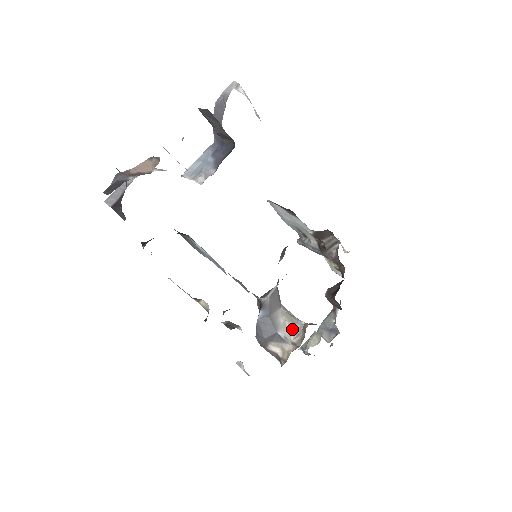
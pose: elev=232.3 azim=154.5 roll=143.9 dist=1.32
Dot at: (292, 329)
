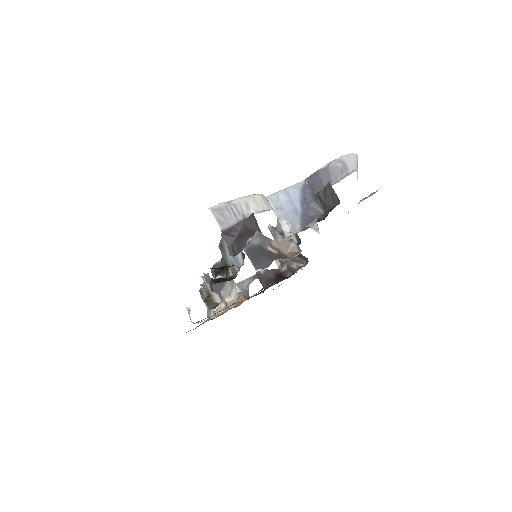
Dot at: (229, 291)
